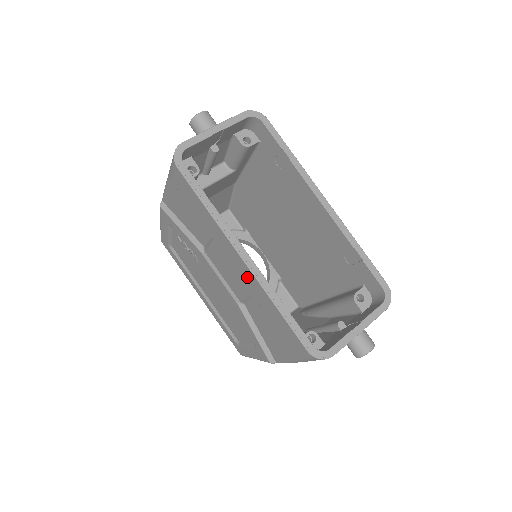
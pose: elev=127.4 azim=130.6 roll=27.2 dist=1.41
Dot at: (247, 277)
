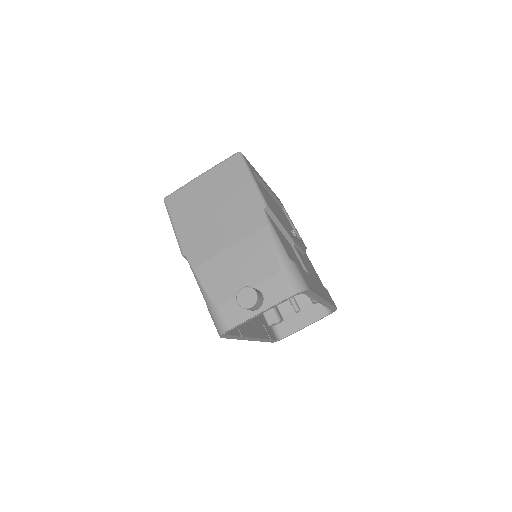
Dot at: occluded
